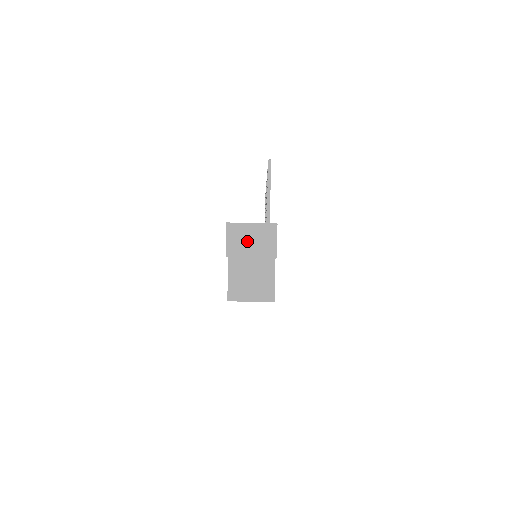
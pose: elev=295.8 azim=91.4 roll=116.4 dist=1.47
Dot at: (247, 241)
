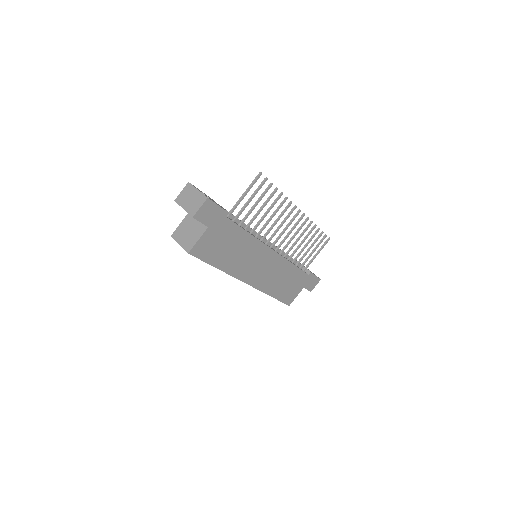
Dot at: (189, 198)
